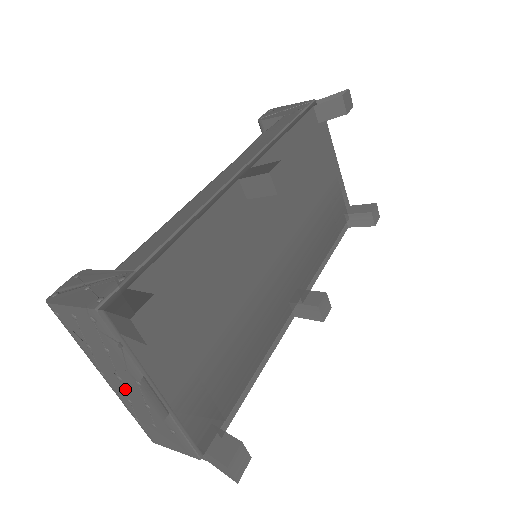
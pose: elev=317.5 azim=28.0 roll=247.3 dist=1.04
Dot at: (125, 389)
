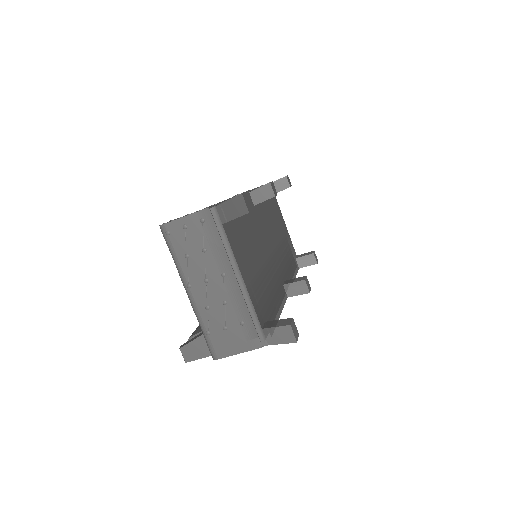
Dot at: (208, 292)
